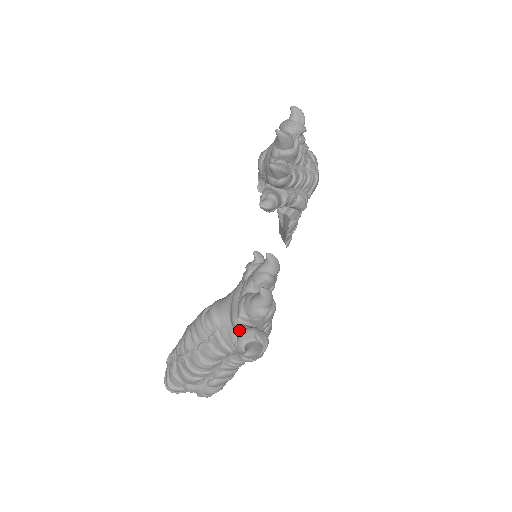
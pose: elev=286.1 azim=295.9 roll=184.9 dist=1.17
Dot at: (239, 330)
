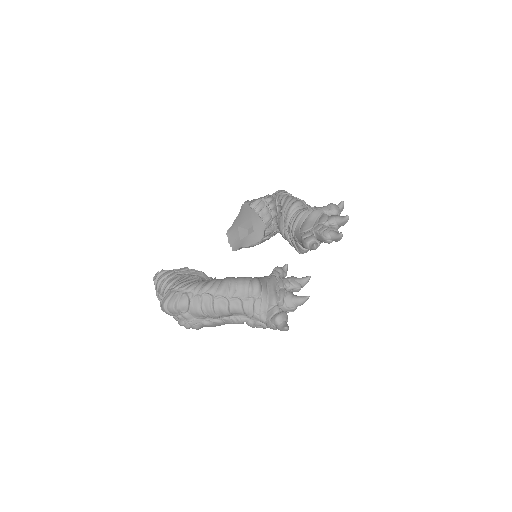
Dot at: (279, 309)
